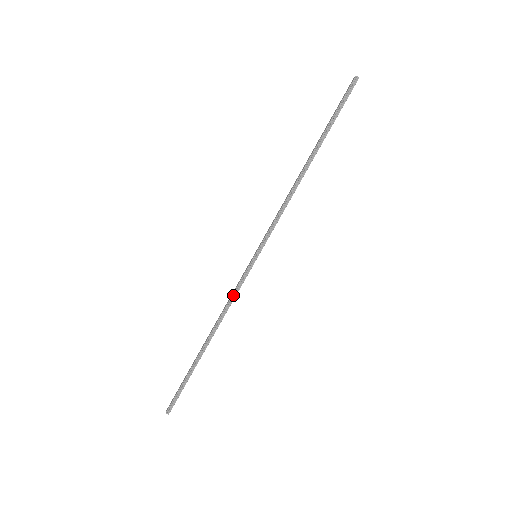
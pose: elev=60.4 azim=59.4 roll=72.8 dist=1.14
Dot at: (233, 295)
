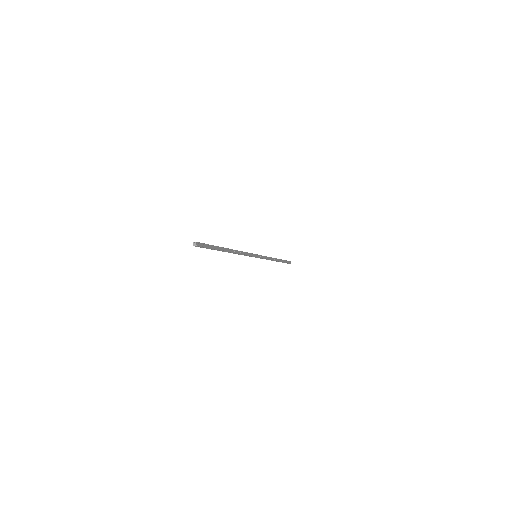
Dot at: occluded
